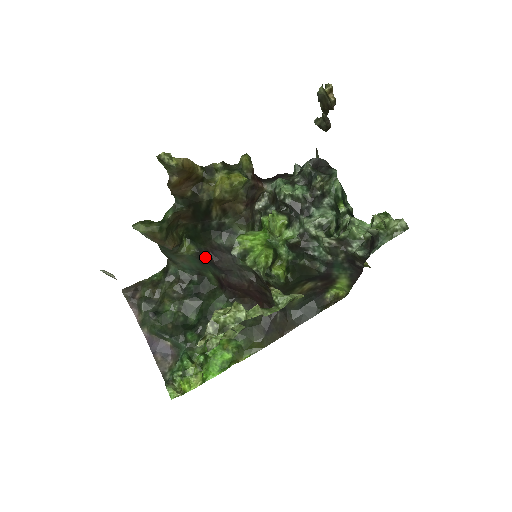
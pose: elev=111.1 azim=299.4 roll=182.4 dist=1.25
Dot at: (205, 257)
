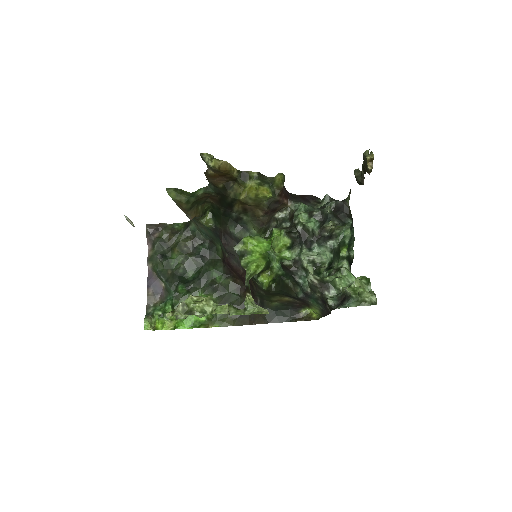
Dot at: (218, 234)
